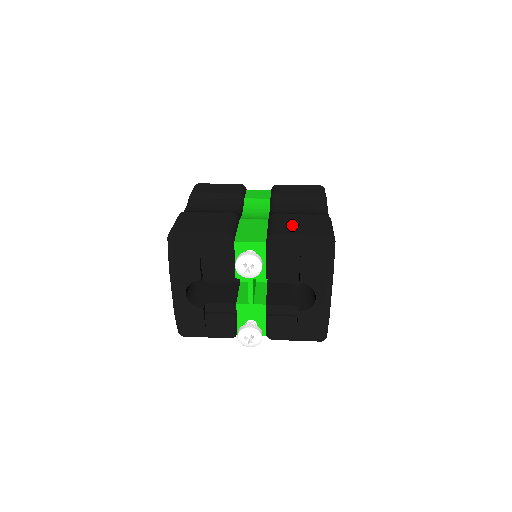
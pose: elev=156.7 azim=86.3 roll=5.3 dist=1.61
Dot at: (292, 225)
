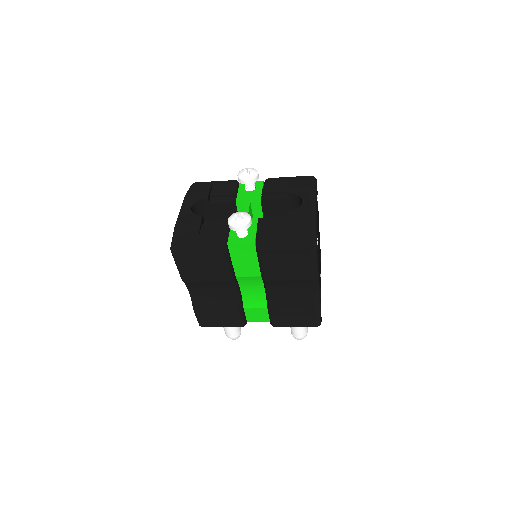
Dot at: occluded
